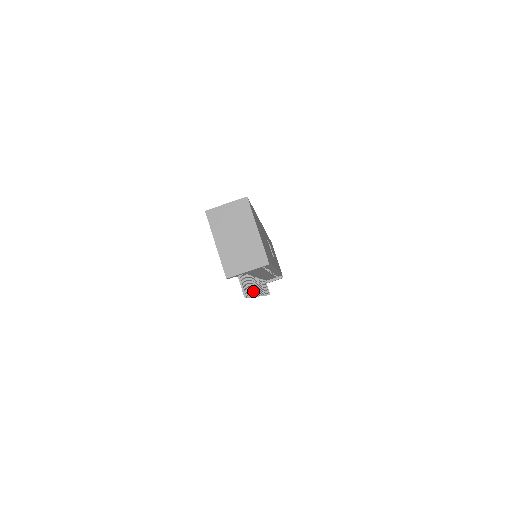
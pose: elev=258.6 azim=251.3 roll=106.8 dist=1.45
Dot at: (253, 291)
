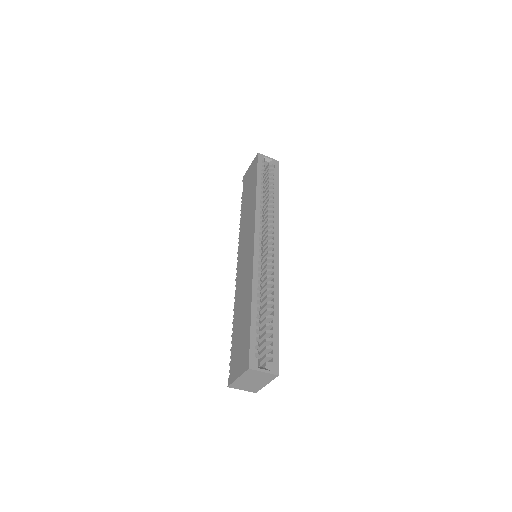
Dot at: occluded
